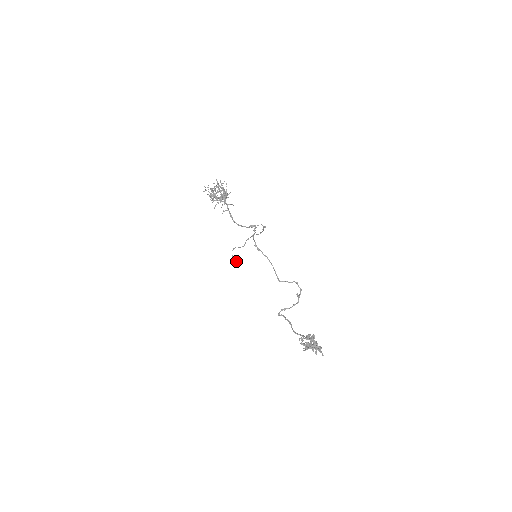
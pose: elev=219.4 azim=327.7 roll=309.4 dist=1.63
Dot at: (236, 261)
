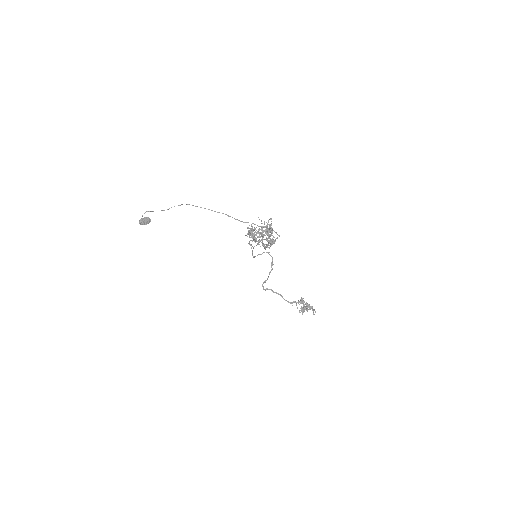
Dot at: (148, 222)
